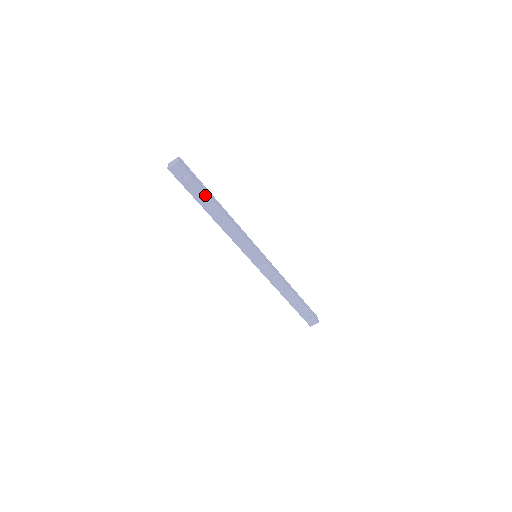
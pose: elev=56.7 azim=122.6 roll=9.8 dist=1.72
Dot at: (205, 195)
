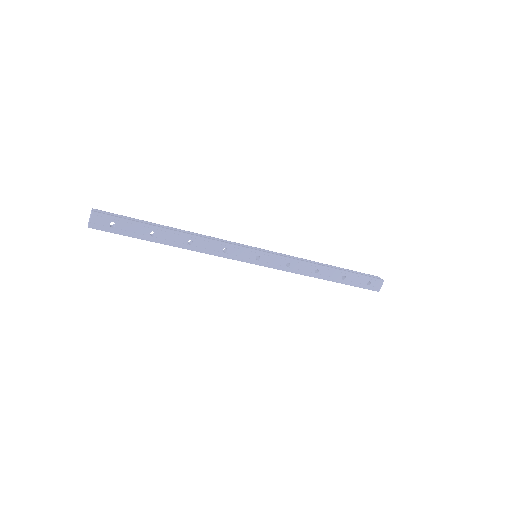
Dot at: (148, 228)
